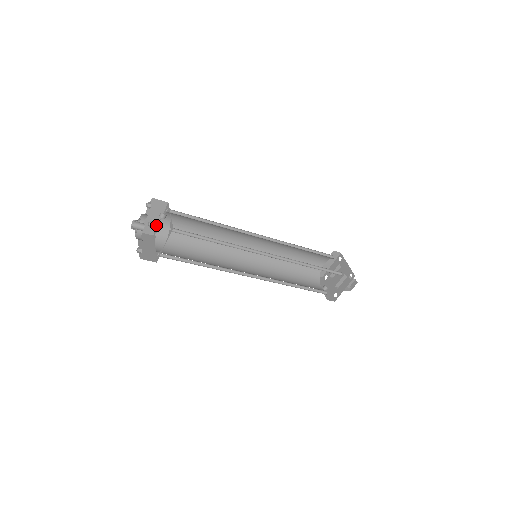
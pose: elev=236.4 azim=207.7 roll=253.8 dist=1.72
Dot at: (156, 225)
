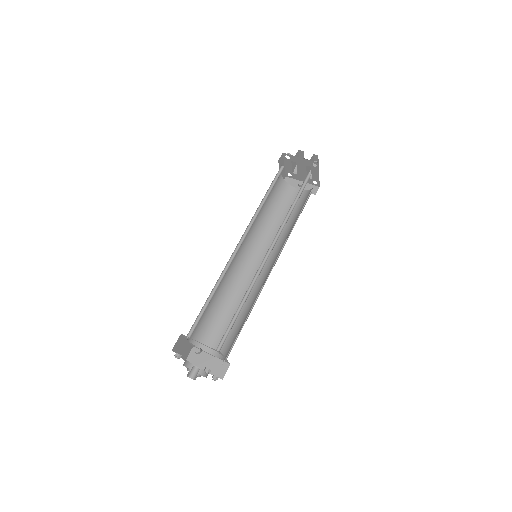
Dot at: (188, 344)
